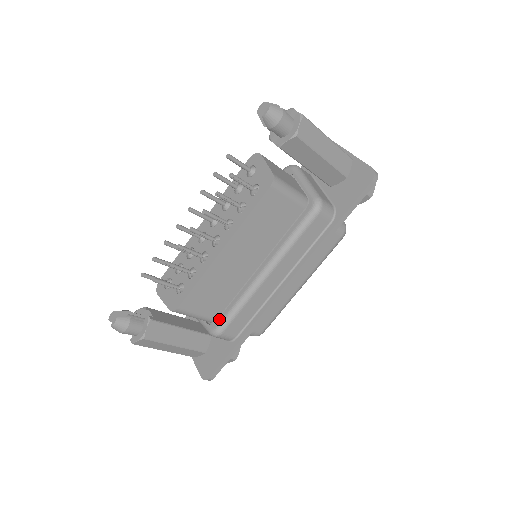
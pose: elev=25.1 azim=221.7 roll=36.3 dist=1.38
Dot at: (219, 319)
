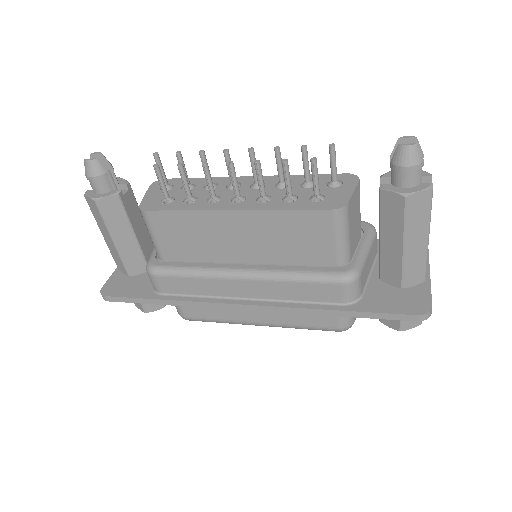
Dot at: (167, 262)
